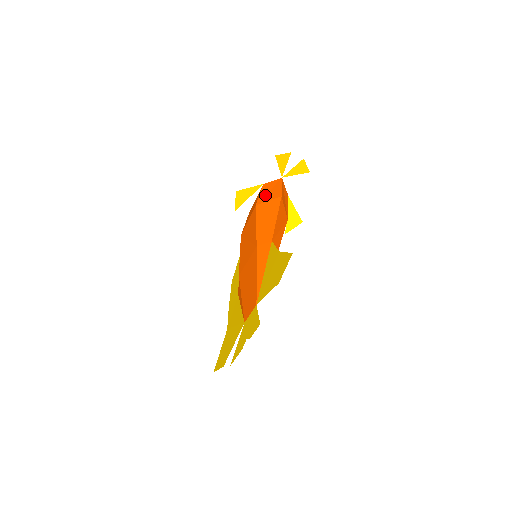
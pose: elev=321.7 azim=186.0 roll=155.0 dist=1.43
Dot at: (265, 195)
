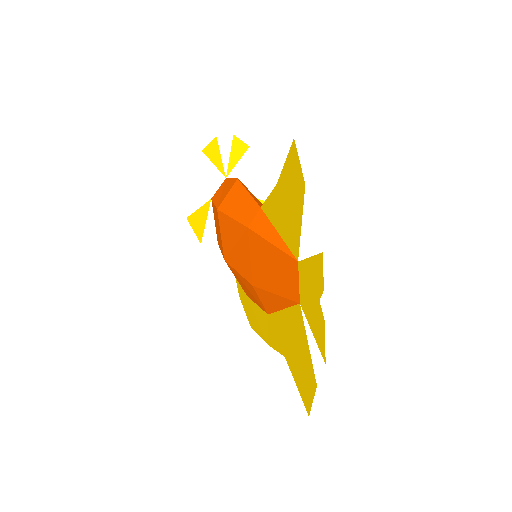
Dot at: (220, 197)
